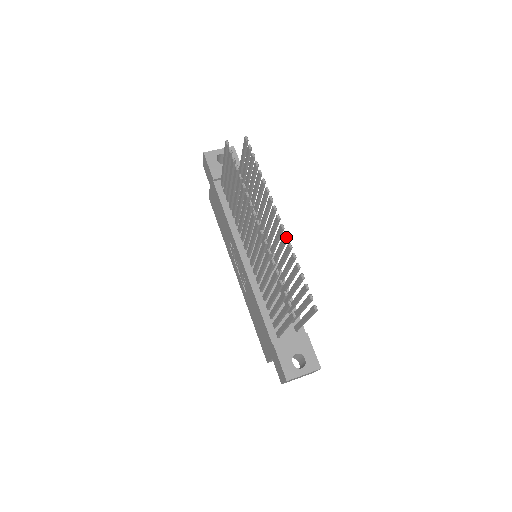
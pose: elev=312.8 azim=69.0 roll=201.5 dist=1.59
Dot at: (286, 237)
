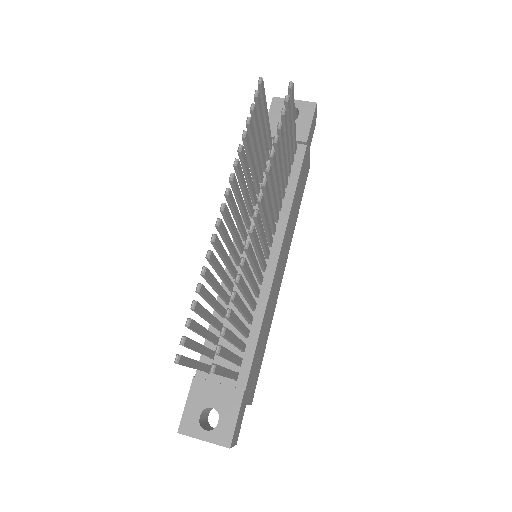
Dot at: (244, 246)
